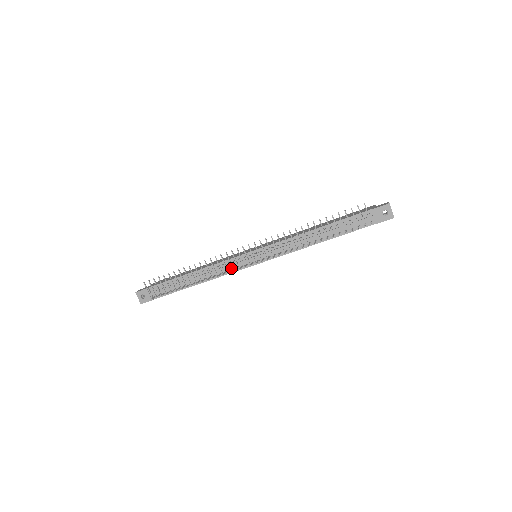
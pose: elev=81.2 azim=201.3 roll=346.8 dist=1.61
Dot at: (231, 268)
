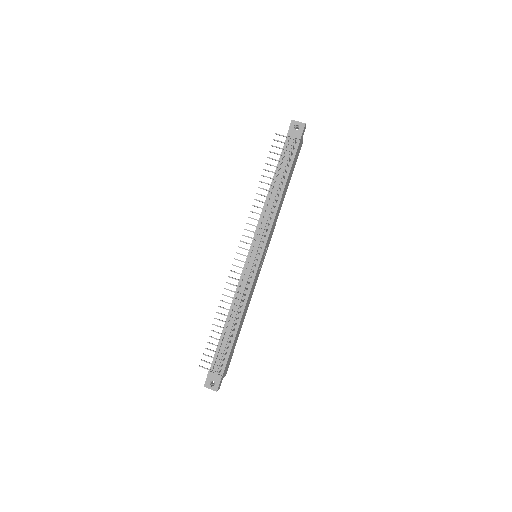
Dot at: occluded
